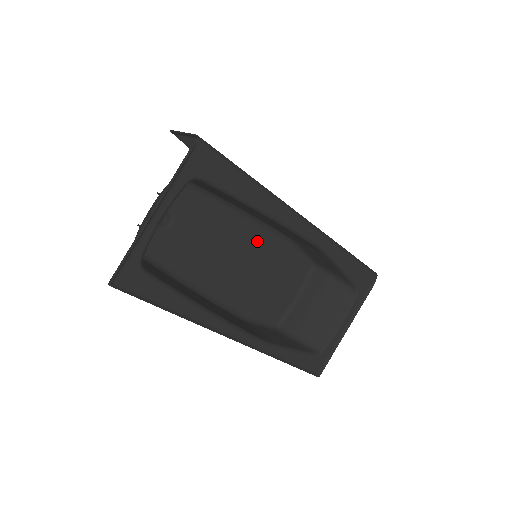
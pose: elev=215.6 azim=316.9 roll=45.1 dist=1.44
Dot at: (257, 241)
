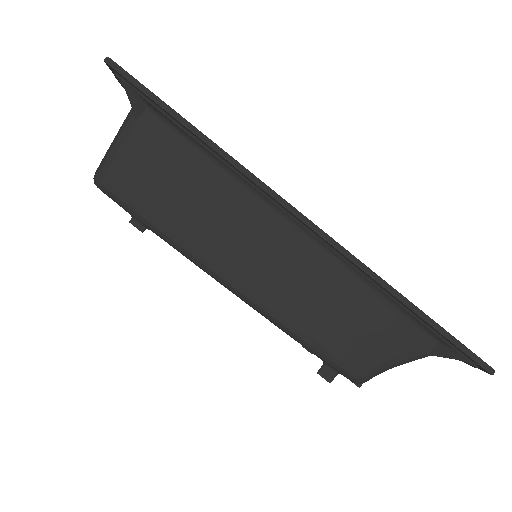
Dot at: occluded
